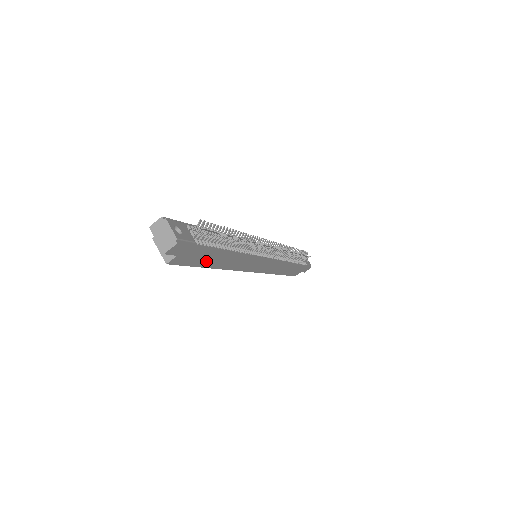
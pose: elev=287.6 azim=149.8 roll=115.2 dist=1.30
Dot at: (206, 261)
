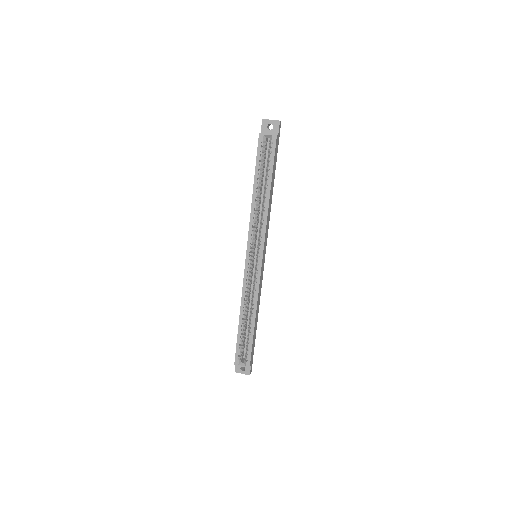
Dot at: (273, 173)
